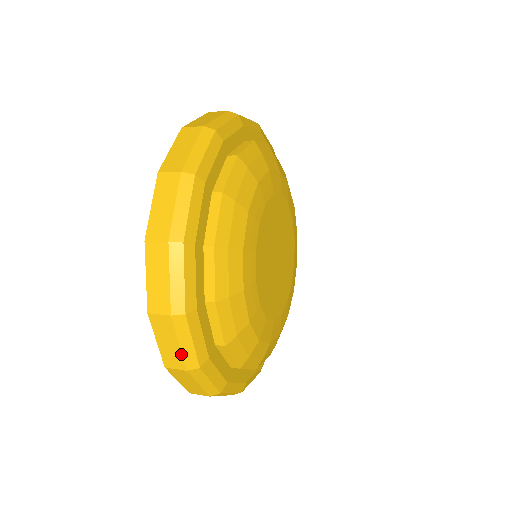
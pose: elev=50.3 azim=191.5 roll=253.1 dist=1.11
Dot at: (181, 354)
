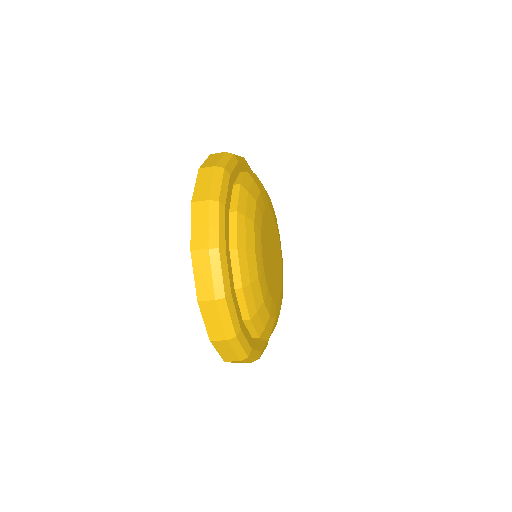
Dot at: (223, 328)
